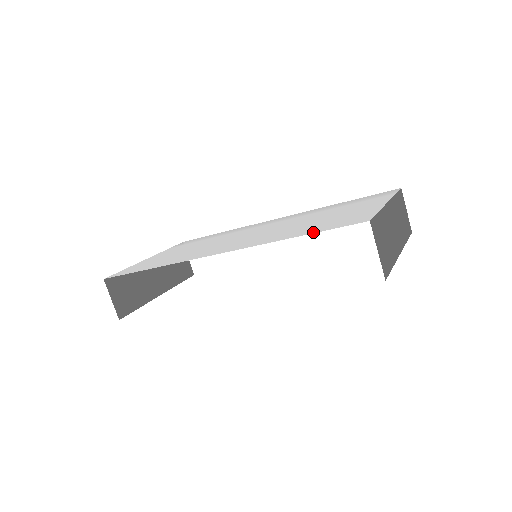
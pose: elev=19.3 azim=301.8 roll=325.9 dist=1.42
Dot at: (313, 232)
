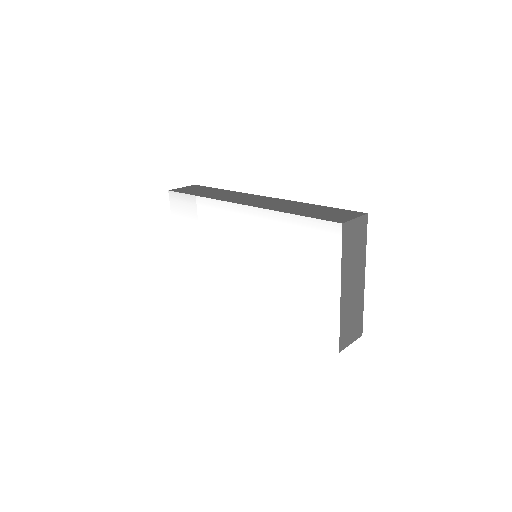
Dot at: (305, 336)
